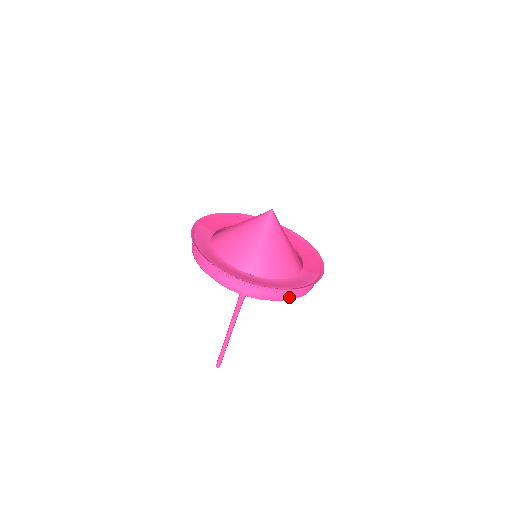
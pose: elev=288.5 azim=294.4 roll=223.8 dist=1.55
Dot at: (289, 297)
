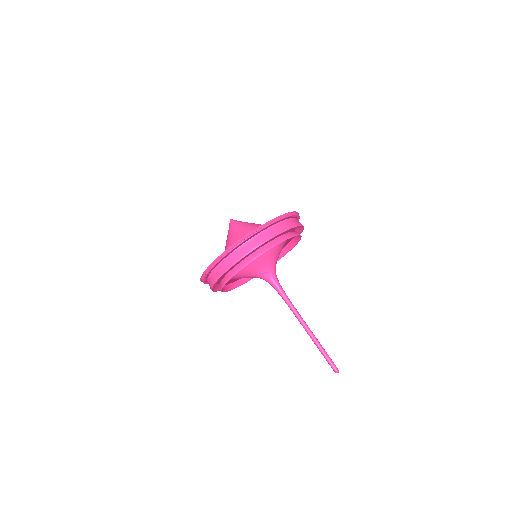
Dot at: (297, 224)
